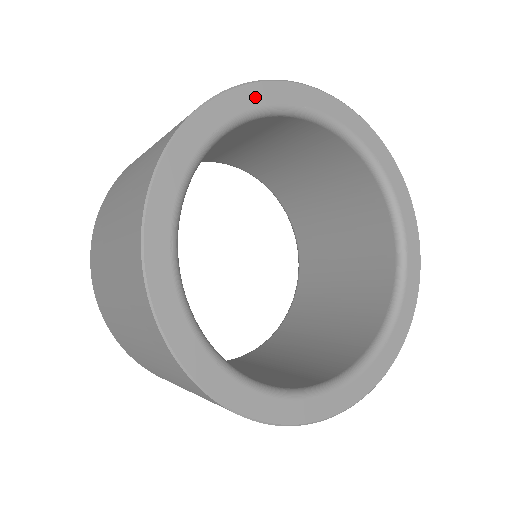
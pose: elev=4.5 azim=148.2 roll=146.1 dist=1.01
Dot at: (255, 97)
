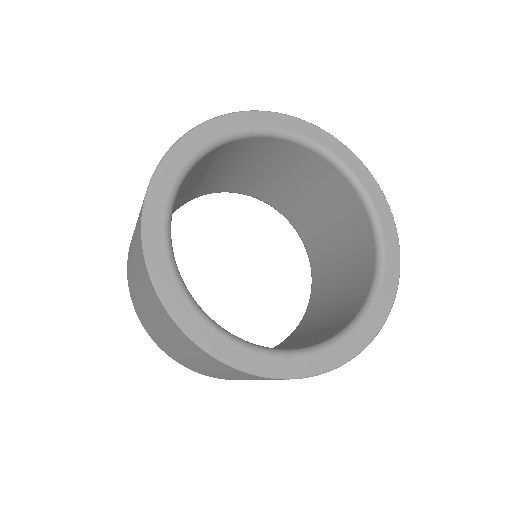
Dot at: (158, 203)
